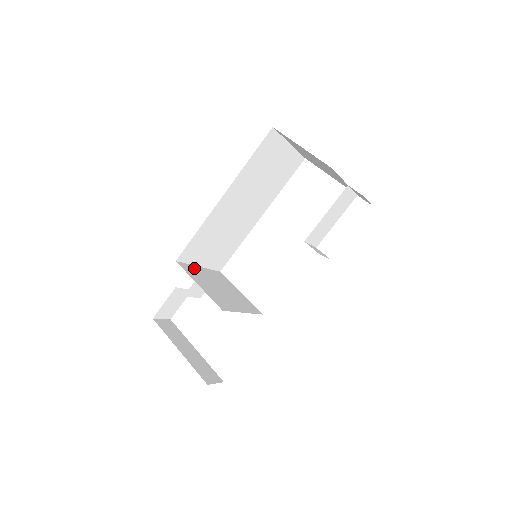
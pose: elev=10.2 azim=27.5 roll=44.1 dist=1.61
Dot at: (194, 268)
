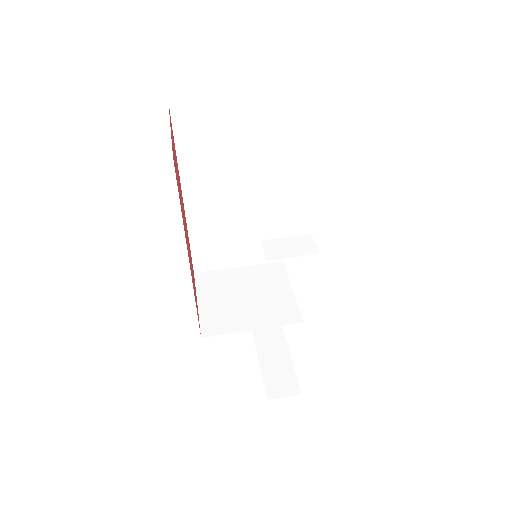
Dot at: (222, 274)
